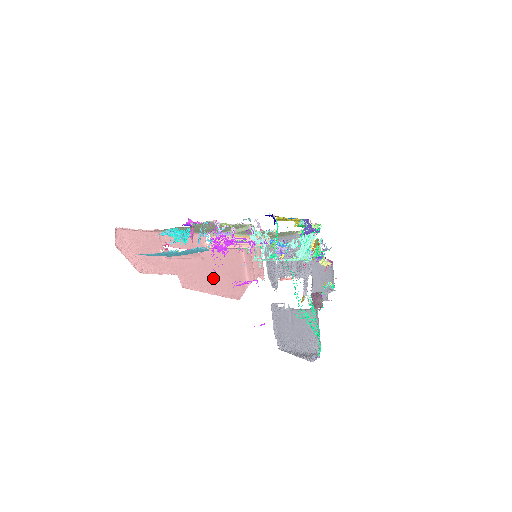
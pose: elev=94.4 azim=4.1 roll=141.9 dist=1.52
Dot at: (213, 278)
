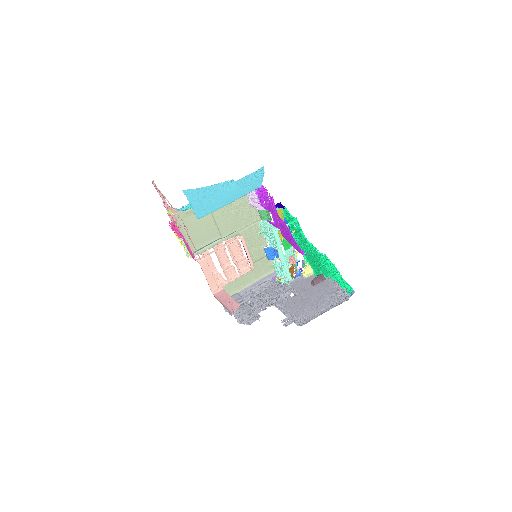
Dot at: occluded
